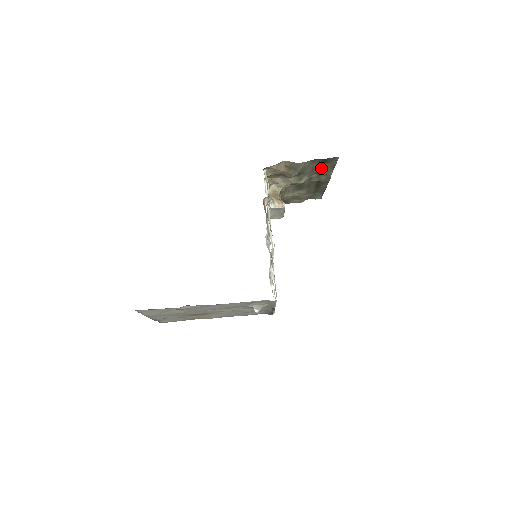
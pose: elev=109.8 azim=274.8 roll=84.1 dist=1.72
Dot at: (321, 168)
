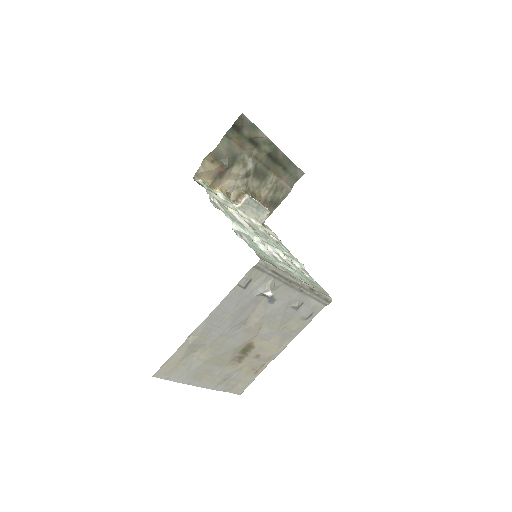
Dot at: (247, 139)
